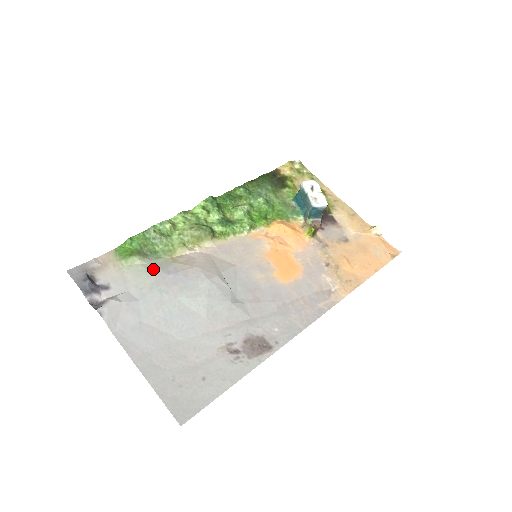
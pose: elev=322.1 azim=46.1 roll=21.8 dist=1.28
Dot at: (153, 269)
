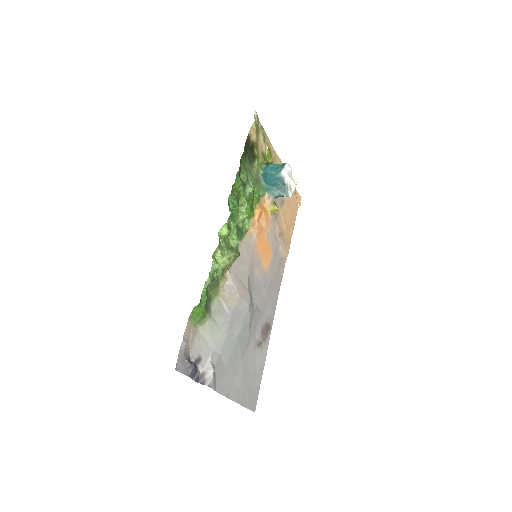
Dot at: (219, 319)
